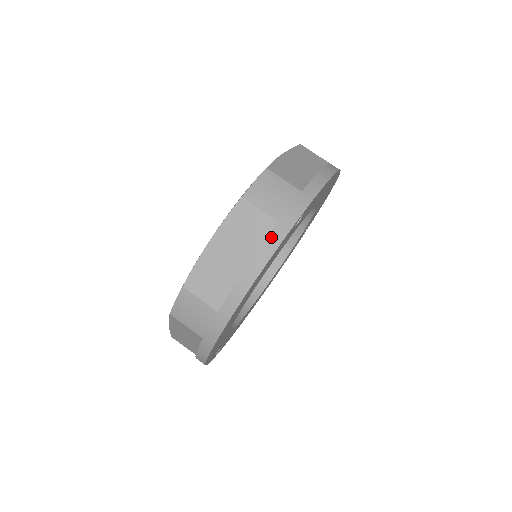
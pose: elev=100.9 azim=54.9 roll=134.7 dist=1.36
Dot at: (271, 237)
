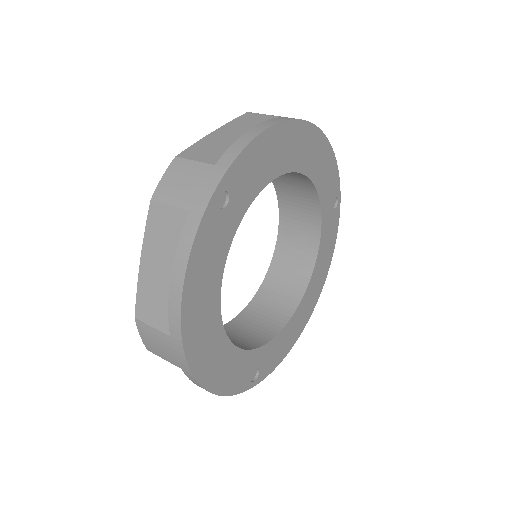
Dot at: (184, 232)
